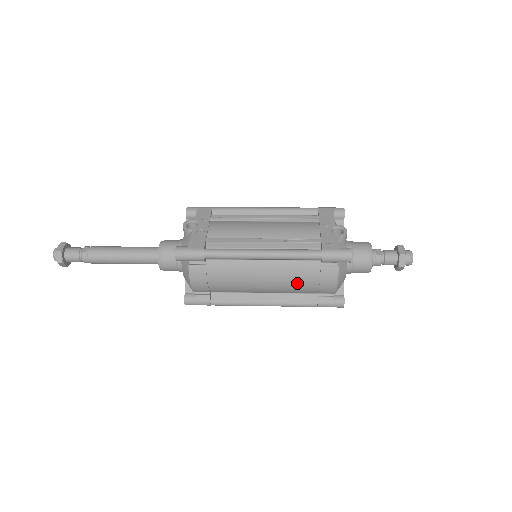
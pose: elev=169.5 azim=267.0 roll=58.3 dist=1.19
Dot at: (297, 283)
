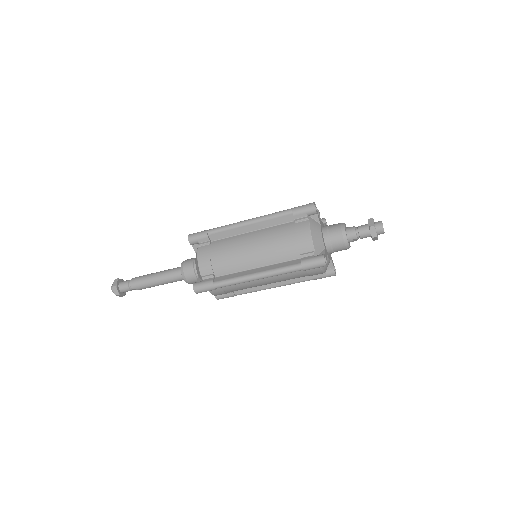
Dot at: (279, 242)
